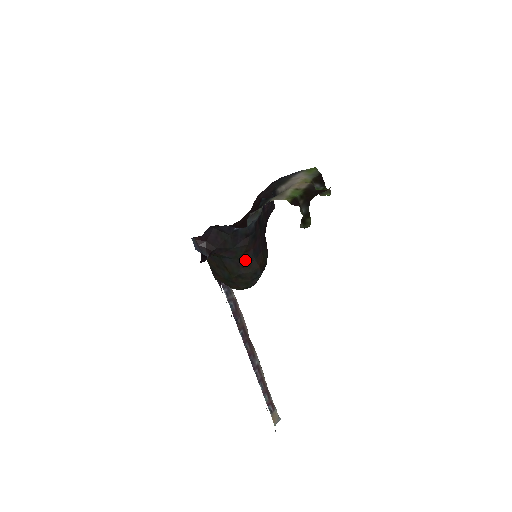
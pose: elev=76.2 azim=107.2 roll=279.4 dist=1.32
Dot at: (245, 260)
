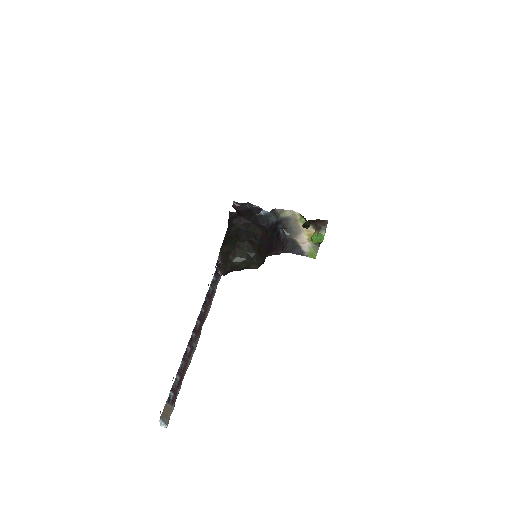
Dot at: (253, 236)
